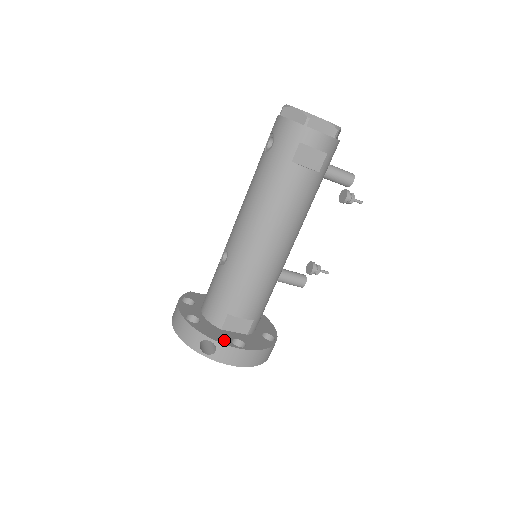
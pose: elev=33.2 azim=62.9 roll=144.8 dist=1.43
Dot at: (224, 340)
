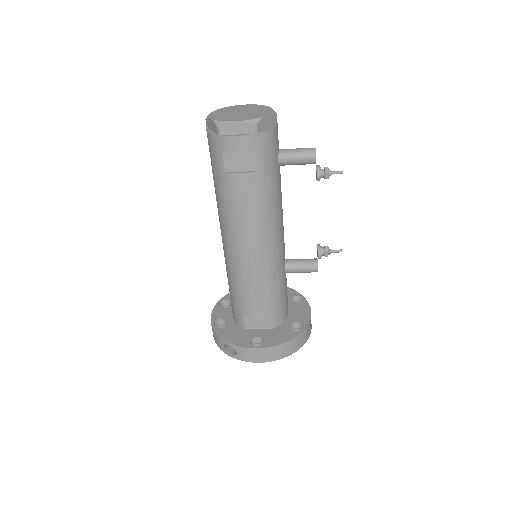
Dot at: (242, 342)
